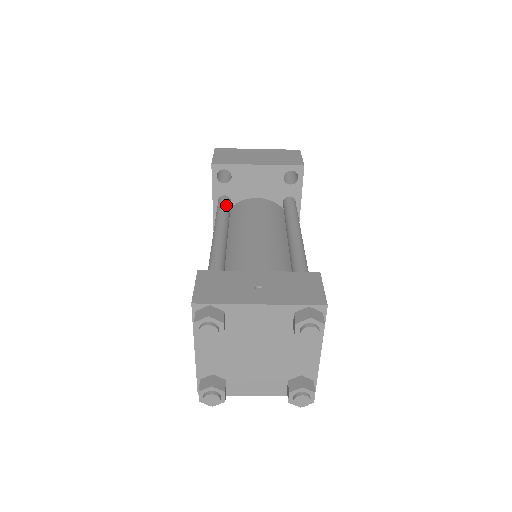
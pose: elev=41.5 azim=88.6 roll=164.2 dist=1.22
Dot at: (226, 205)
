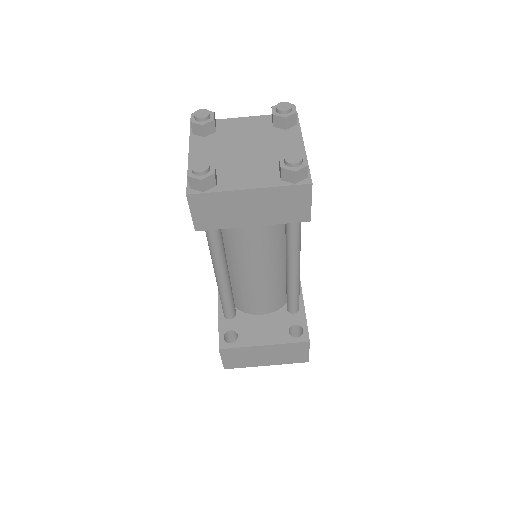
Dot at: occluded
